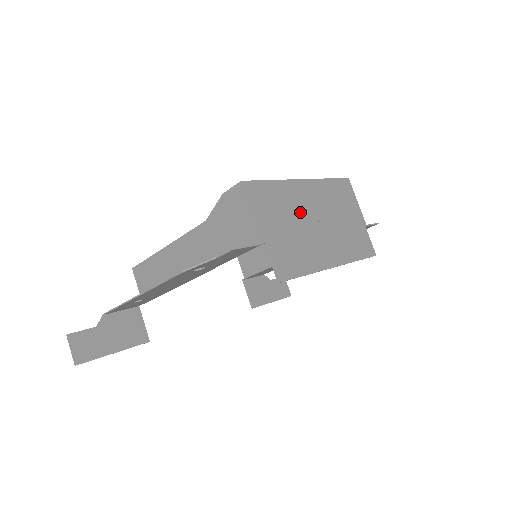
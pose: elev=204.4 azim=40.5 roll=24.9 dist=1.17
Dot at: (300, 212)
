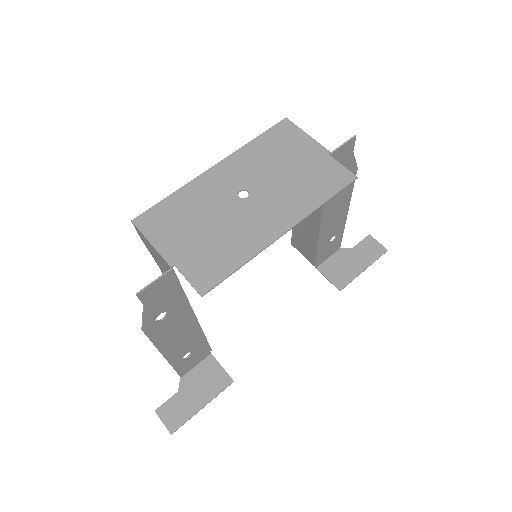
Dot at: (217, 203)
